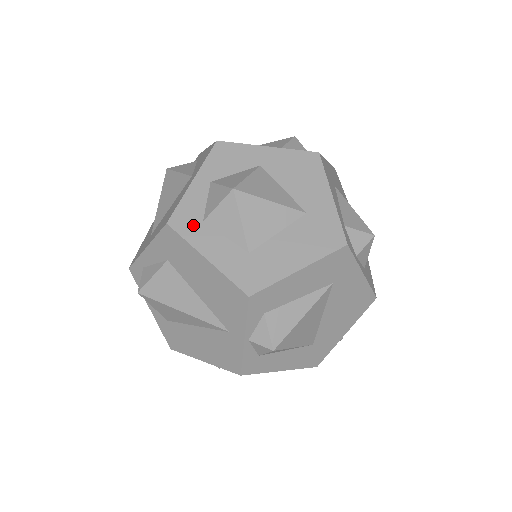
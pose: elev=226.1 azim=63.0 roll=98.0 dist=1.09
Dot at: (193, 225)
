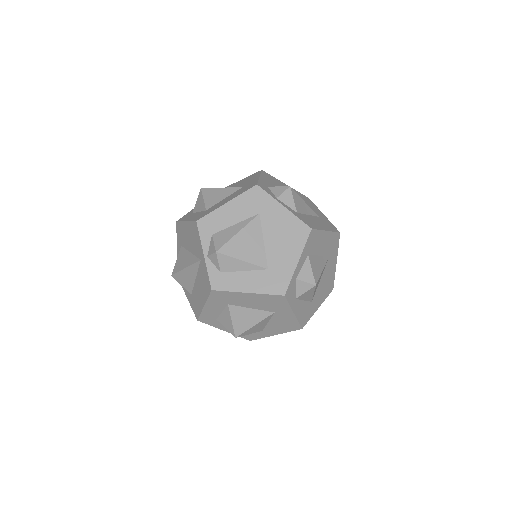
Dot at: (187, 216)
